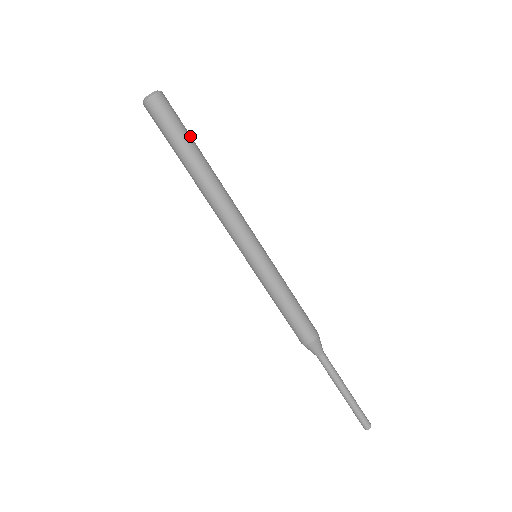
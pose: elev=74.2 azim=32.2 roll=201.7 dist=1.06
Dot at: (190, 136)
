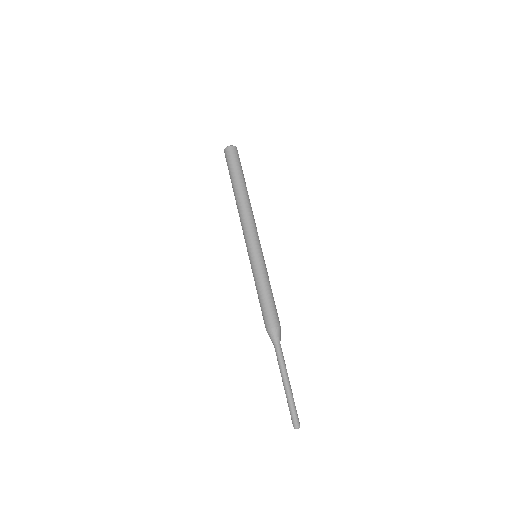
Dot at: (243, 175)
